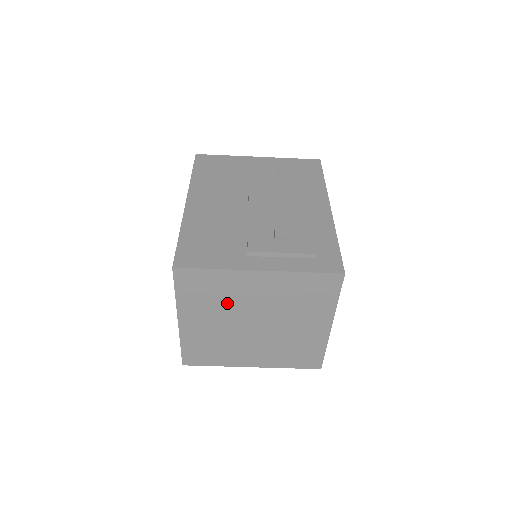
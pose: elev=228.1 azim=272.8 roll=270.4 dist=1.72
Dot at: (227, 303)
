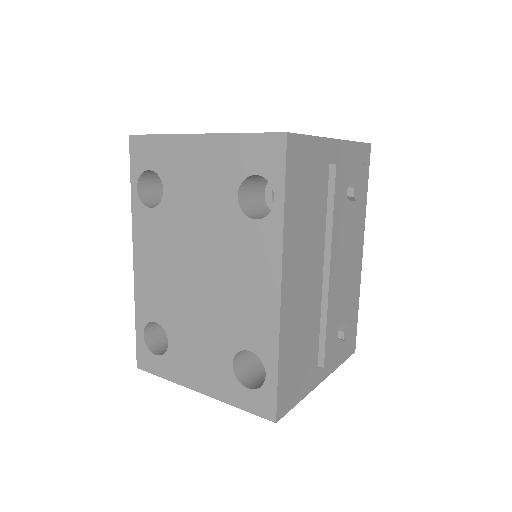
Dot at: occluded
